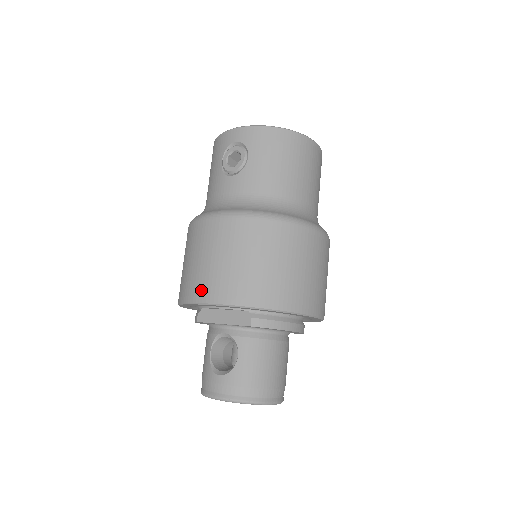
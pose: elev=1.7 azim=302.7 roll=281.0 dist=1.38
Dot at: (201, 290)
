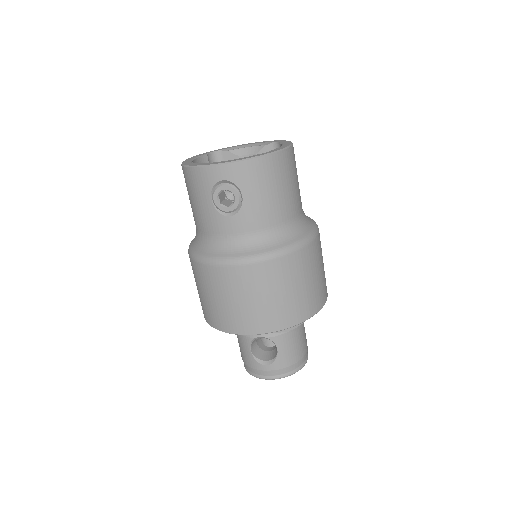
Dot at: (241, 325)
